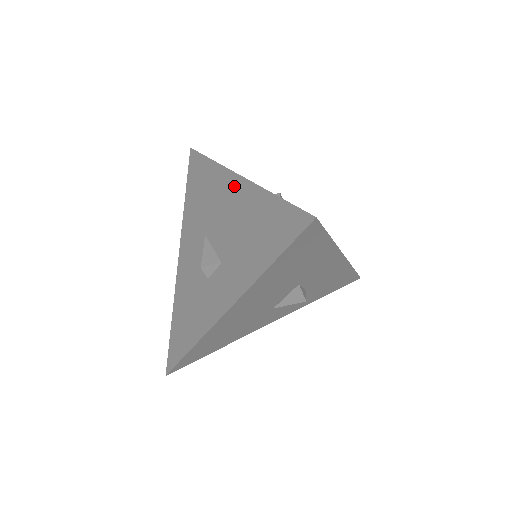
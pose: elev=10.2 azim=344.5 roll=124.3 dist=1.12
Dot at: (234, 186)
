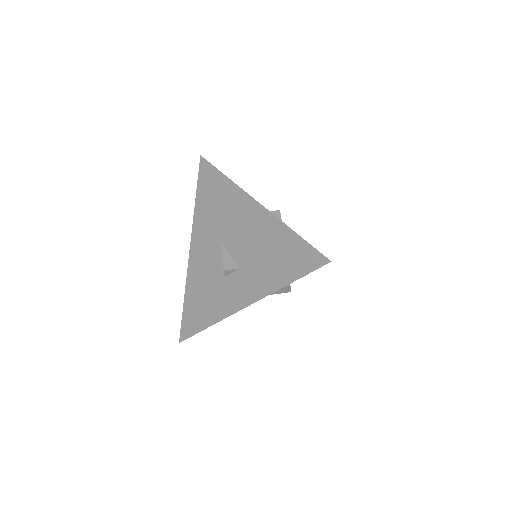
Dot at: (253, 210)
